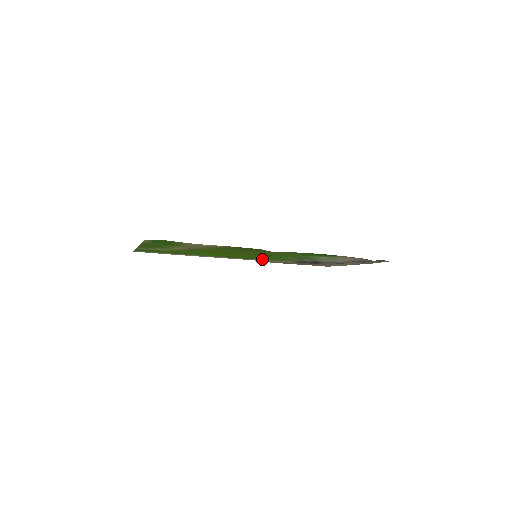
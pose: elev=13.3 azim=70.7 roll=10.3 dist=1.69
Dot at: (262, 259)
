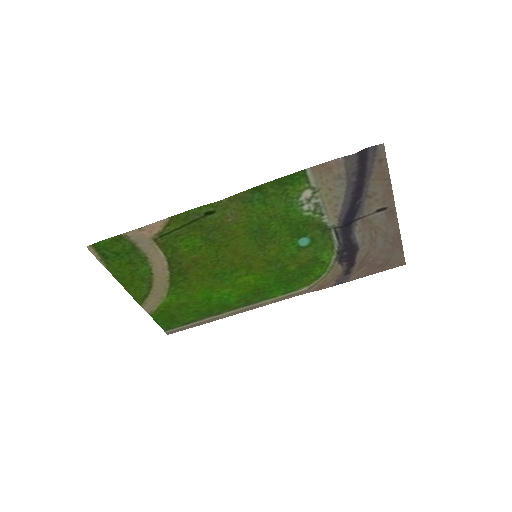
Dot at: (297, 280)
